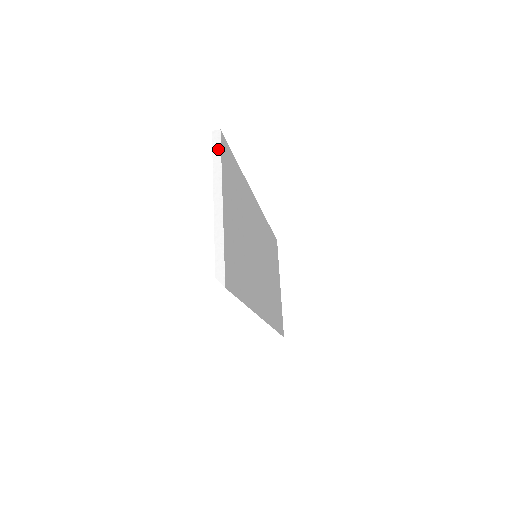
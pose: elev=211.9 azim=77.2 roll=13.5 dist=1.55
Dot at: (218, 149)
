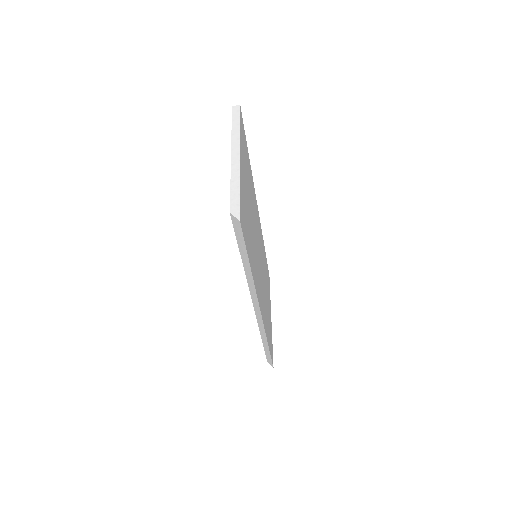
Dot at: (237, 118)
